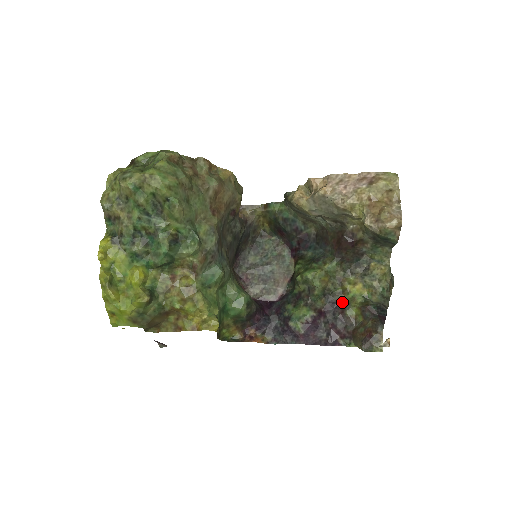
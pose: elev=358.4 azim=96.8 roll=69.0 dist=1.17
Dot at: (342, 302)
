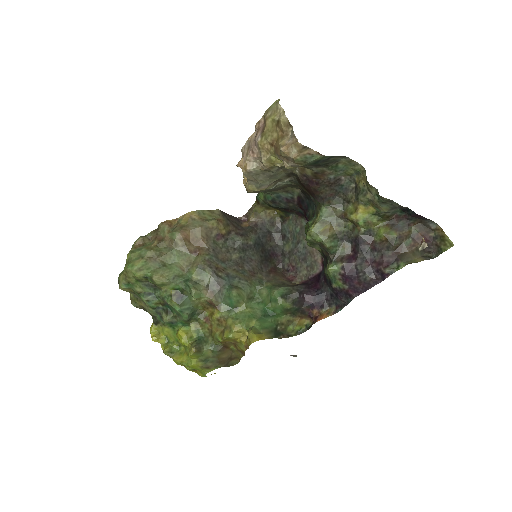
Dot at: (361, 234)
